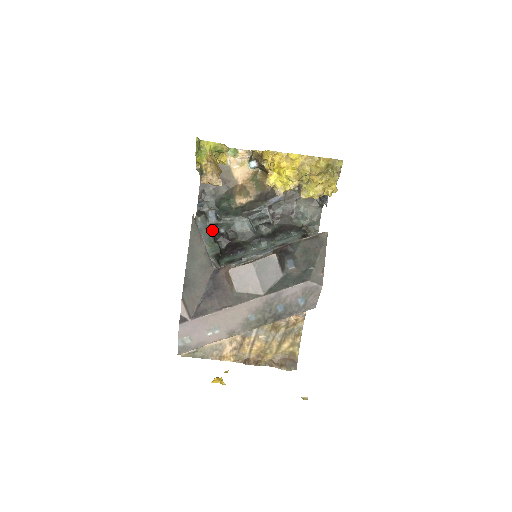
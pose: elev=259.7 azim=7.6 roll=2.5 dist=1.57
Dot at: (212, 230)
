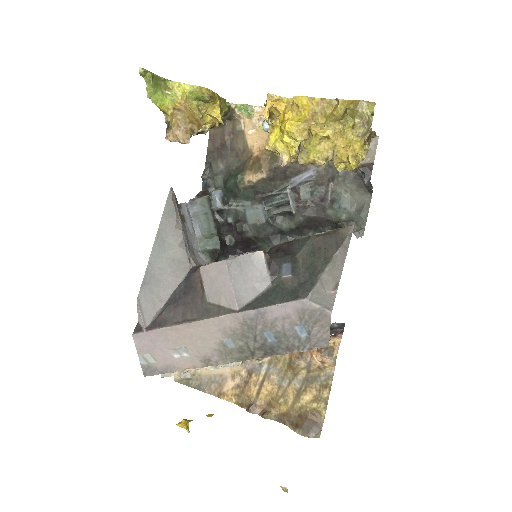
Dot at: (217, 218)
